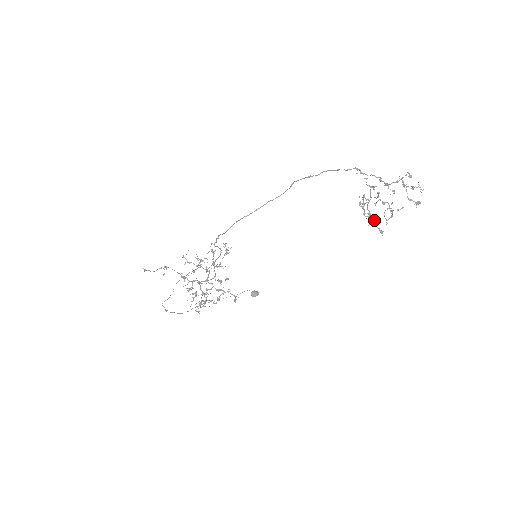
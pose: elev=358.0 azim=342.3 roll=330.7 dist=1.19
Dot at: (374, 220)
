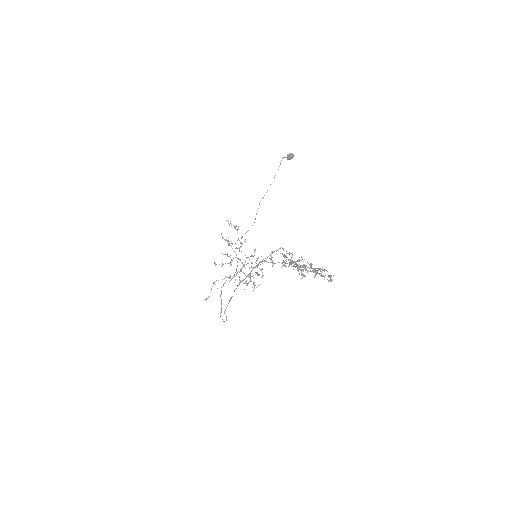
Dot at: (310, 265)
